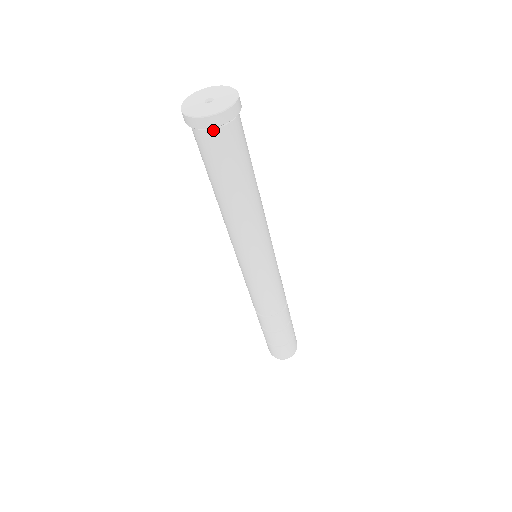
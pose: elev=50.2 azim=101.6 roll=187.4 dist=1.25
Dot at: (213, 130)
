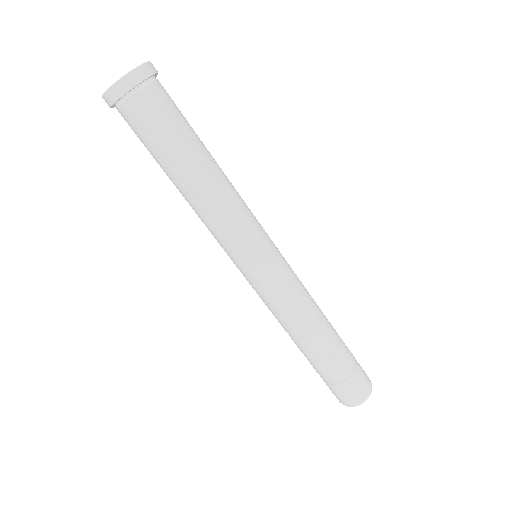
Dot at: (129, 98)
